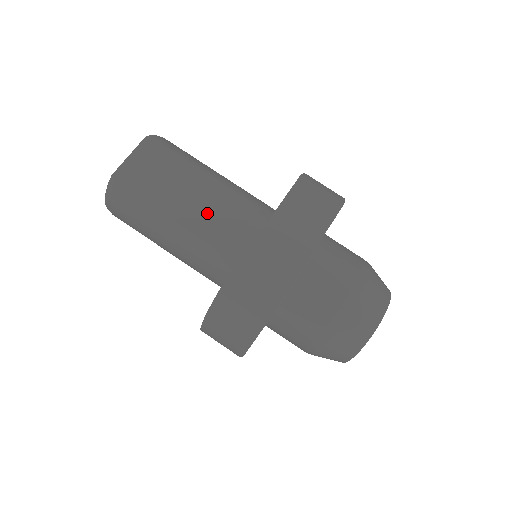
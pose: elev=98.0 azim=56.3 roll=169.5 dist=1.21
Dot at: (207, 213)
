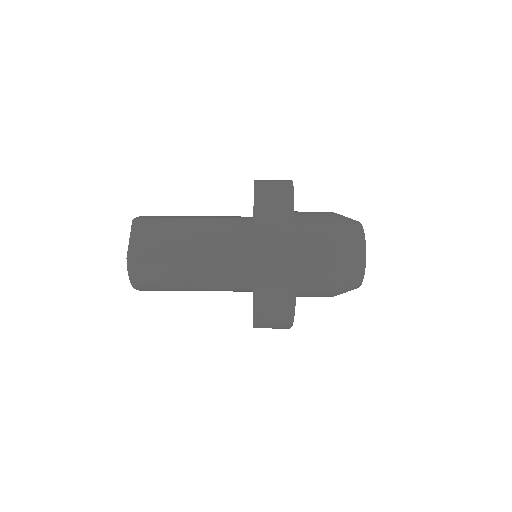
Dot at: (208, 243)
